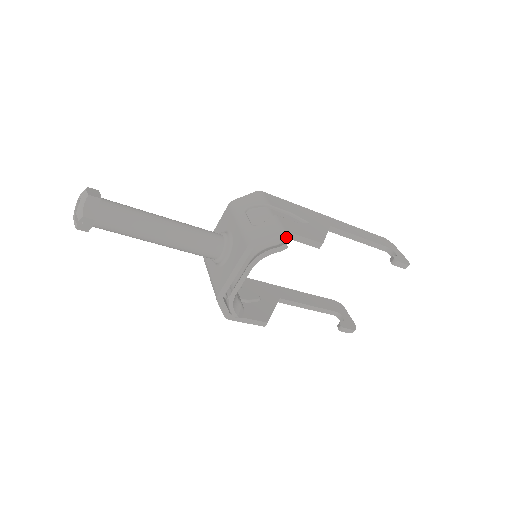
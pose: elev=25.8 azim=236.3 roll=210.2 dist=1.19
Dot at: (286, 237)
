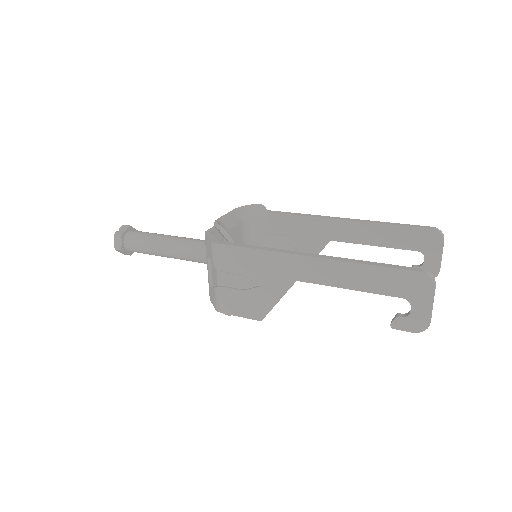
Dot at: (227, 311)
